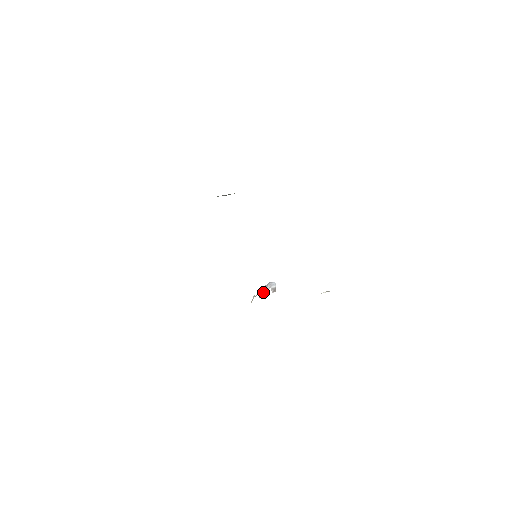
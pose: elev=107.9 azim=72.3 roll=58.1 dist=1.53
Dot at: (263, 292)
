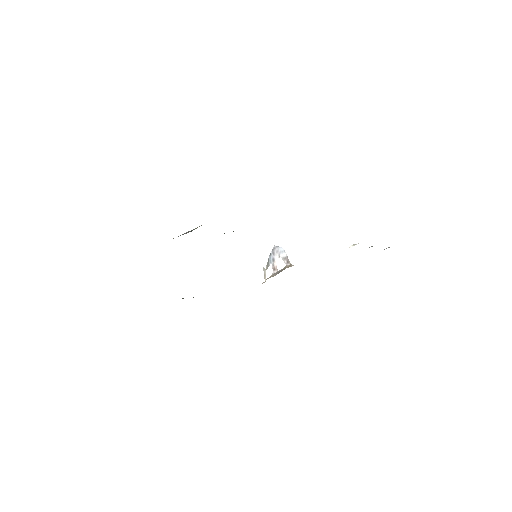
Dot at: (274, 264)
